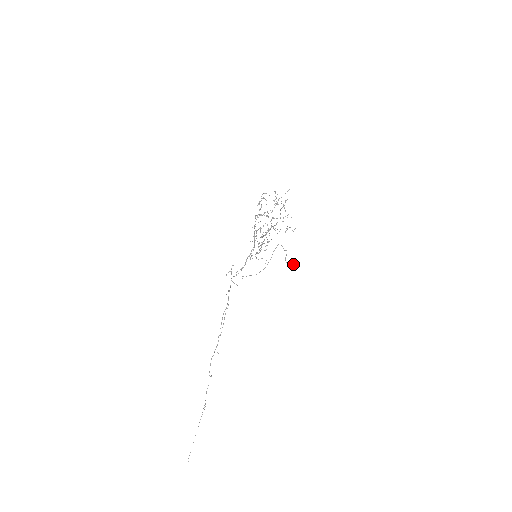
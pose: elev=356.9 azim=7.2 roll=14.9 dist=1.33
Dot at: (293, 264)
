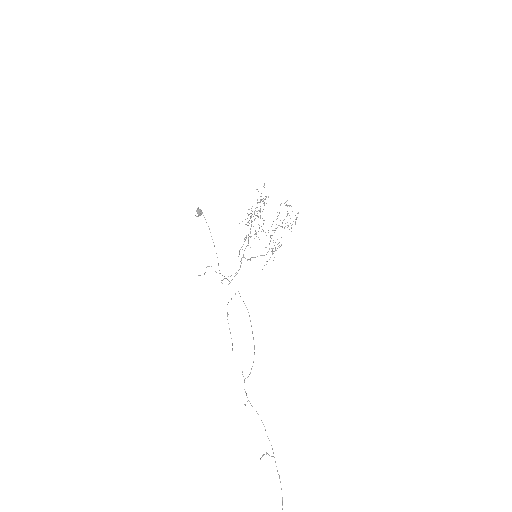
Dot at: (196, 211)
